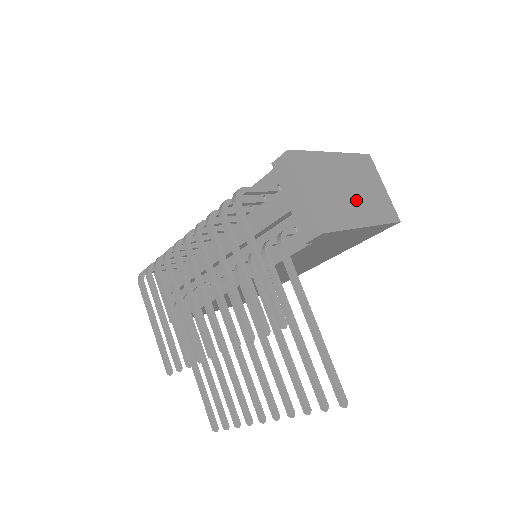
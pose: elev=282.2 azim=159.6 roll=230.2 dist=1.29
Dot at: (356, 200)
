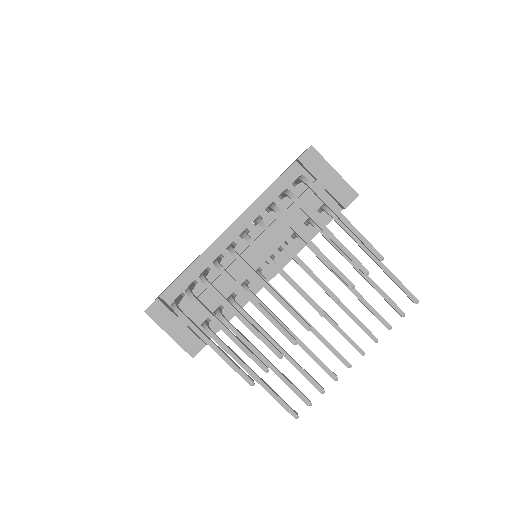
Dot at: occluded
